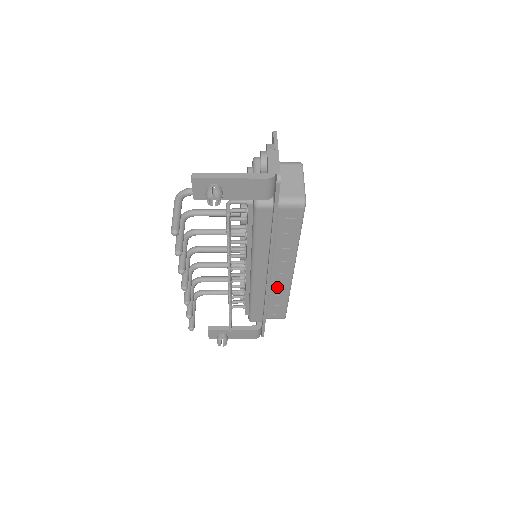
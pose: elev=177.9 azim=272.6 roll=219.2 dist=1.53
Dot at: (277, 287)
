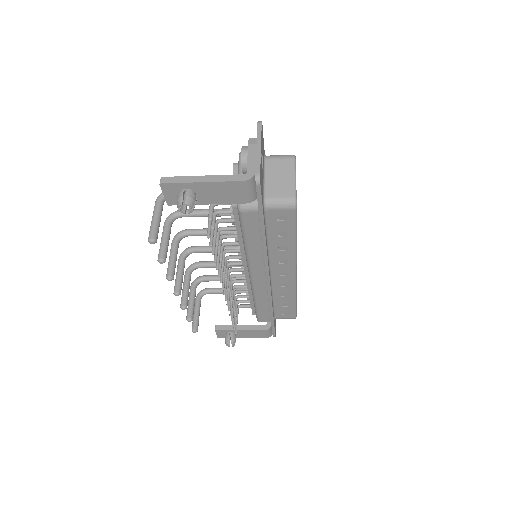
Dot at: (281, 289)
